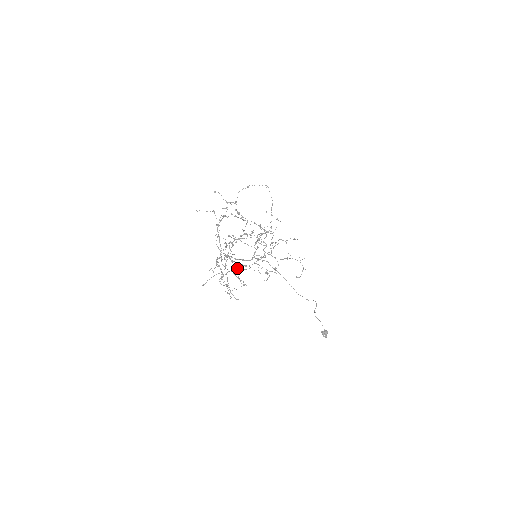
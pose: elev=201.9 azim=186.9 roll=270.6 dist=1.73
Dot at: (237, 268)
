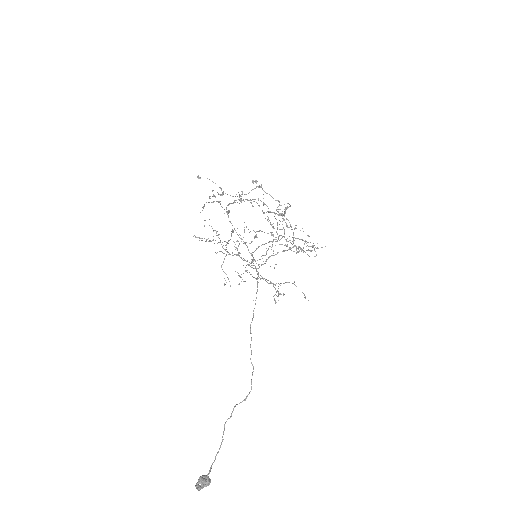
Dot at: occluded
